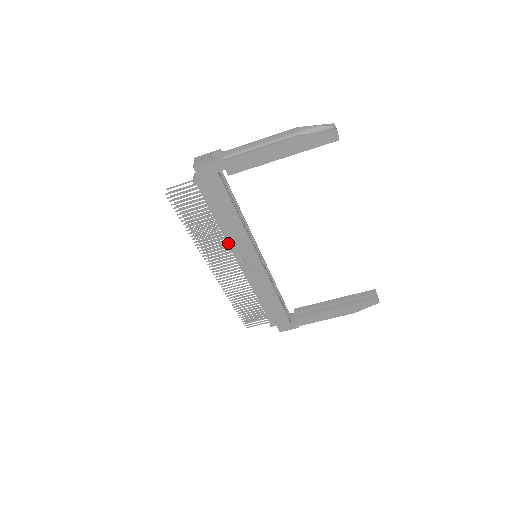
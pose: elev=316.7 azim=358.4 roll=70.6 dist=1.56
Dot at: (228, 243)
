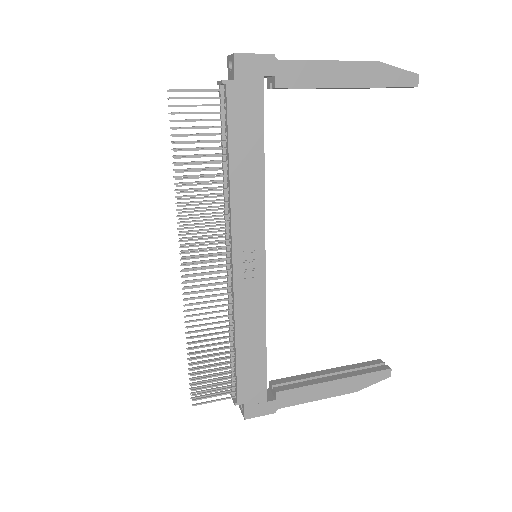
Dot at: (231, 212)
